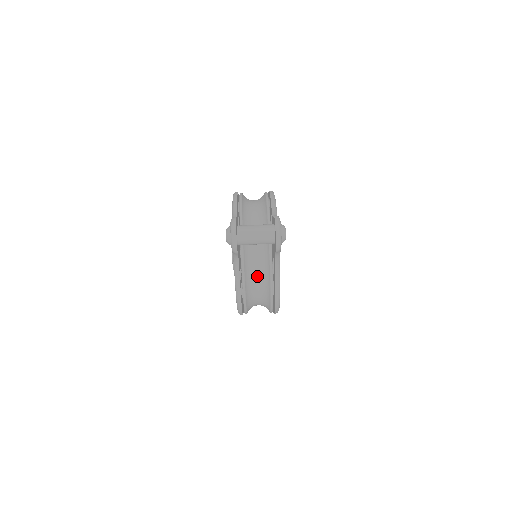
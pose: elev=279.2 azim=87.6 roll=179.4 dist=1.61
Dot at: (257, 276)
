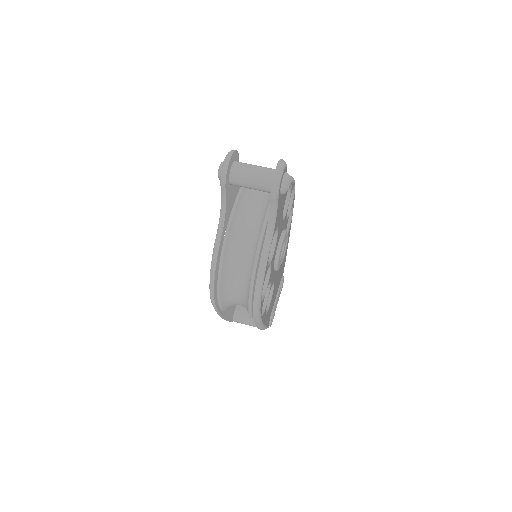
Dot at: (244, 244)
